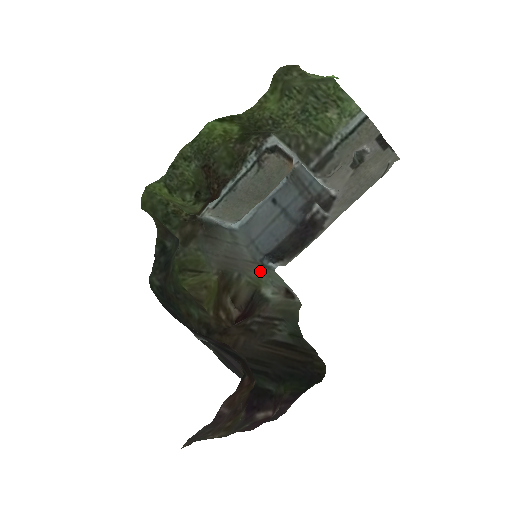
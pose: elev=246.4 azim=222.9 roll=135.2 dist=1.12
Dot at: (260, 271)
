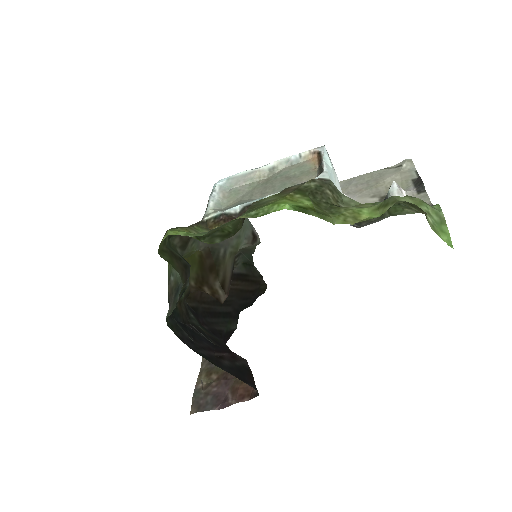
Dot at: (239, 234)
